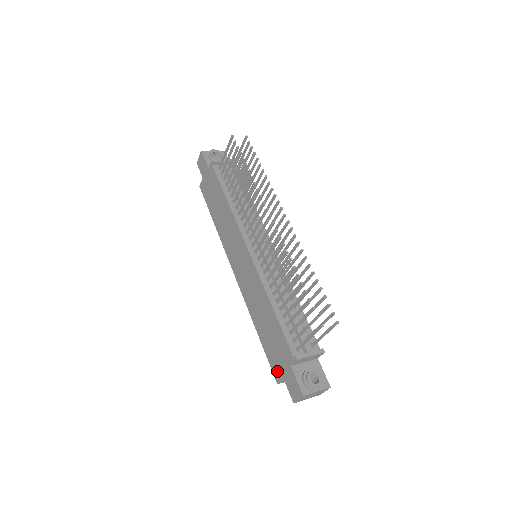
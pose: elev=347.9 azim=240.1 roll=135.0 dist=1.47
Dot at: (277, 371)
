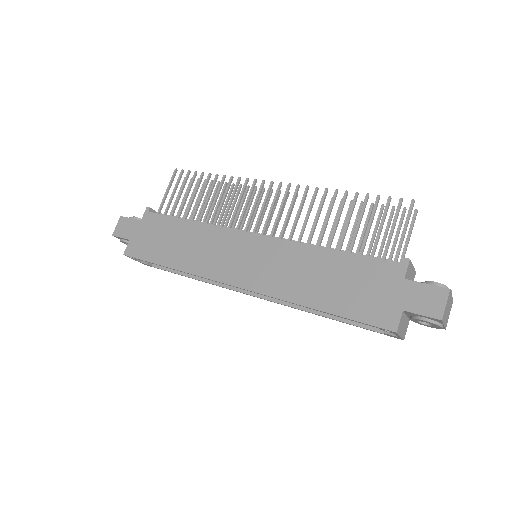
Dot at: (385, 314)
